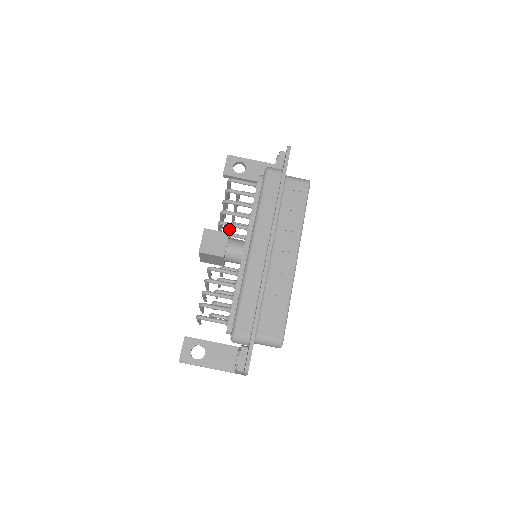
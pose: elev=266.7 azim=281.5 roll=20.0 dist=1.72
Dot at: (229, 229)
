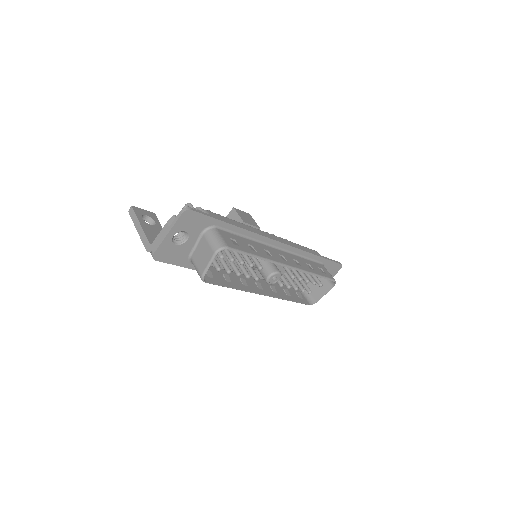
Dot at: occluded
